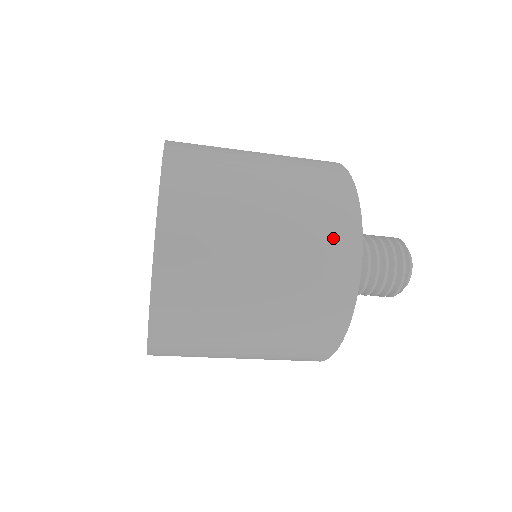
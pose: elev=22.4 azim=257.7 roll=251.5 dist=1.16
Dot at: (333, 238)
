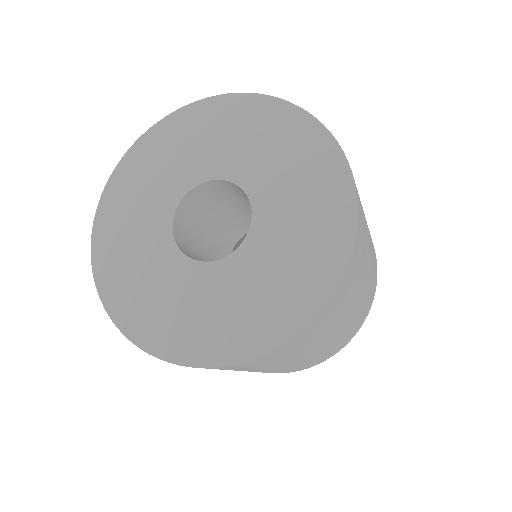
Dot at: (350, 335)
